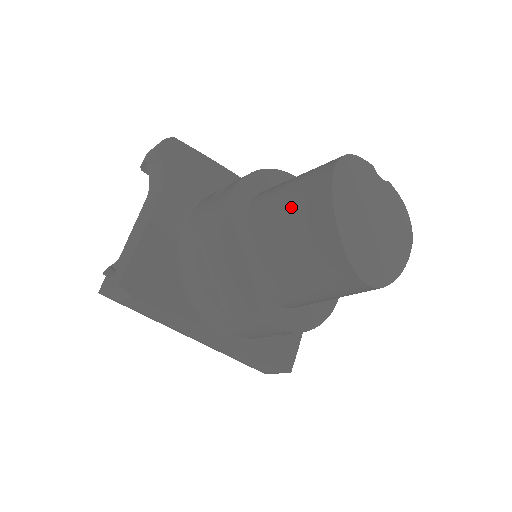
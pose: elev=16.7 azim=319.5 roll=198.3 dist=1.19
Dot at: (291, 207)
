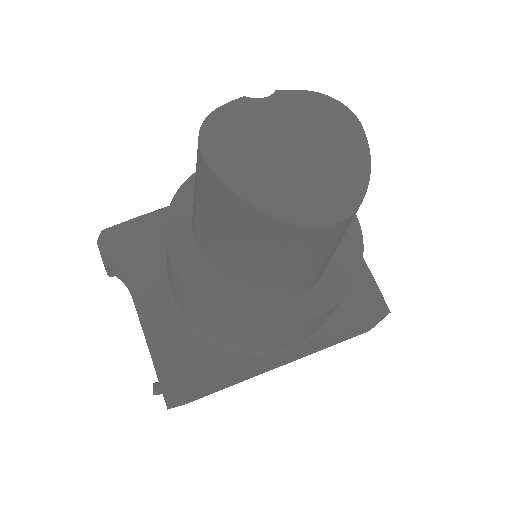
Dot at: (211, 217)
